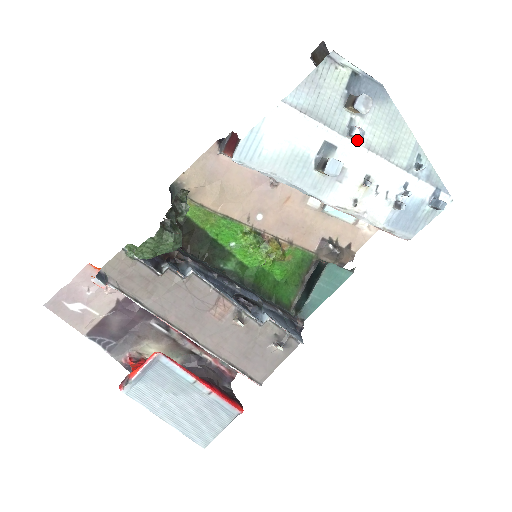
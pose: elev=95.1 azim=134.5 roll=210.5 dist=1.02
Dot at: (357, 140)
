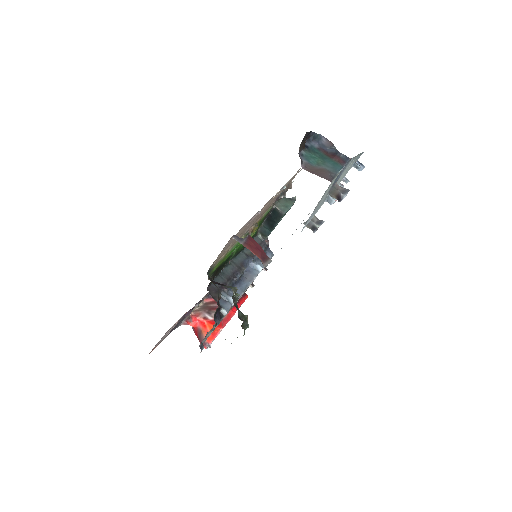
Dot at: occluded
